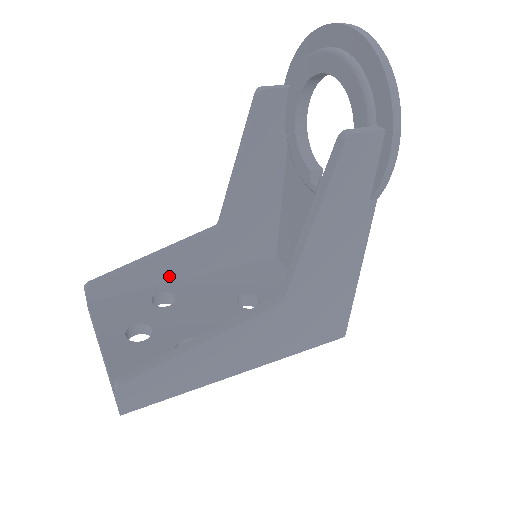
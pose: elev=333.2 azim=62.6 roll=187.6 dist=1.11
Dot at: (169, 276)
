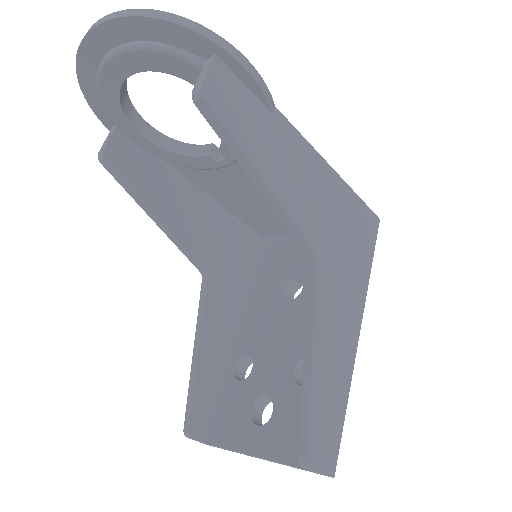
Dot at: (224, 350)
